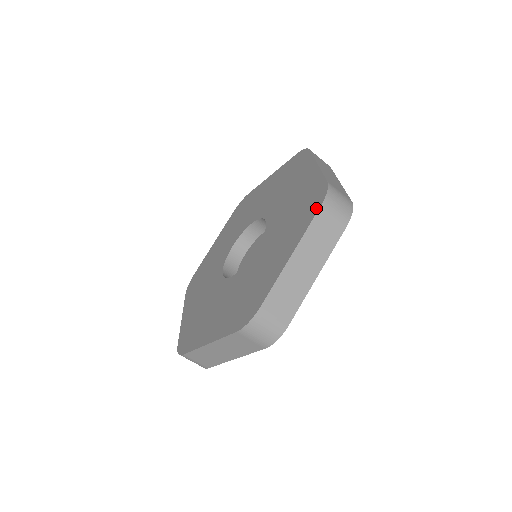
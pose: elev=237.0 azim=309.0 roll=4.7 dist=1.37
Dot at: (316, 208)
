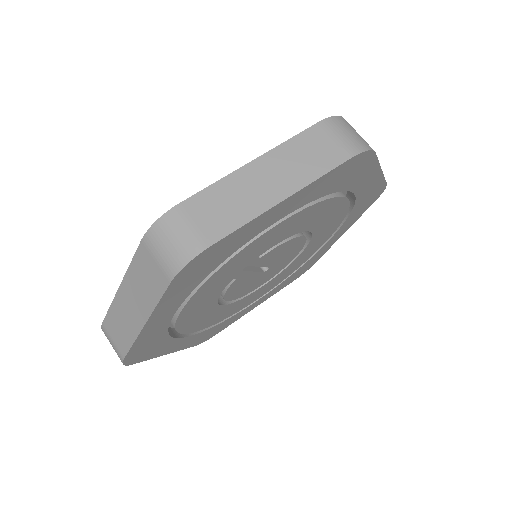
Dot at: (313, 129)
